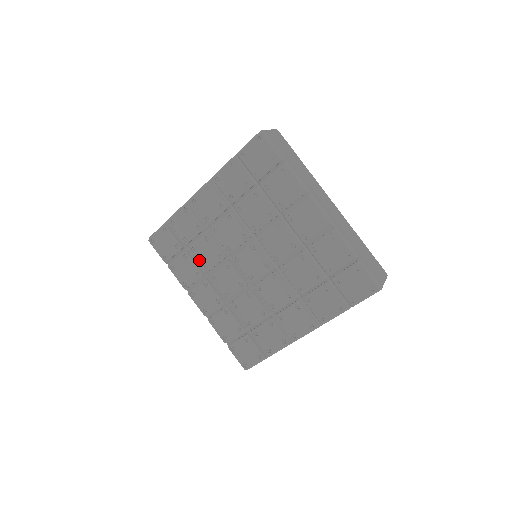
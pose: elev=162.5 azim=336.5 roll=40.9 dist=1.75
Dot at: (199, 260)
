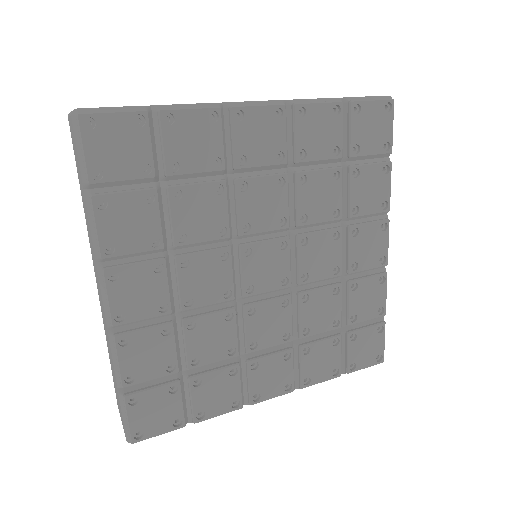
Dot at: (176, 218)
